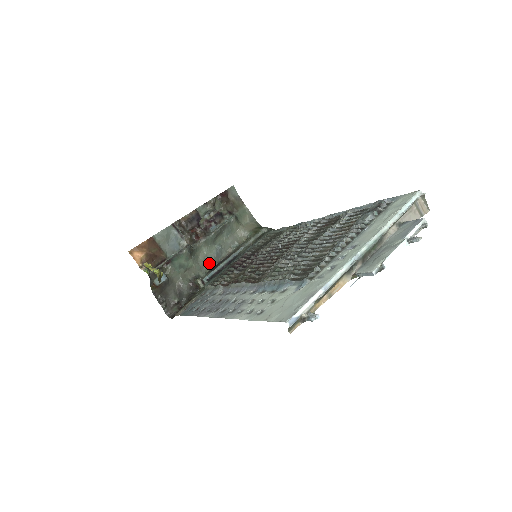
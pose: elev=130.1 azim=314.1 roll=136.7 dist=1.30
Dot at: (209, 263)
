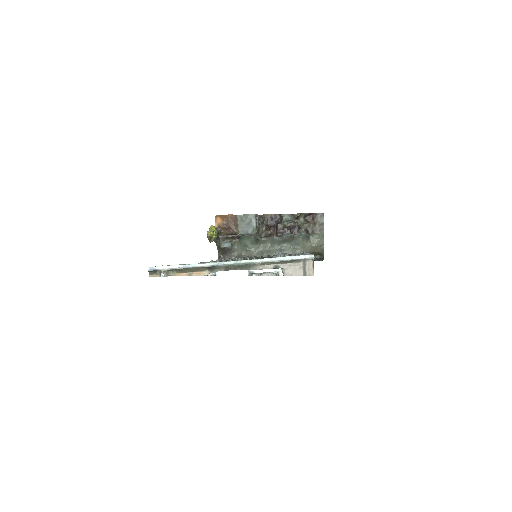
Dot at: occluded
